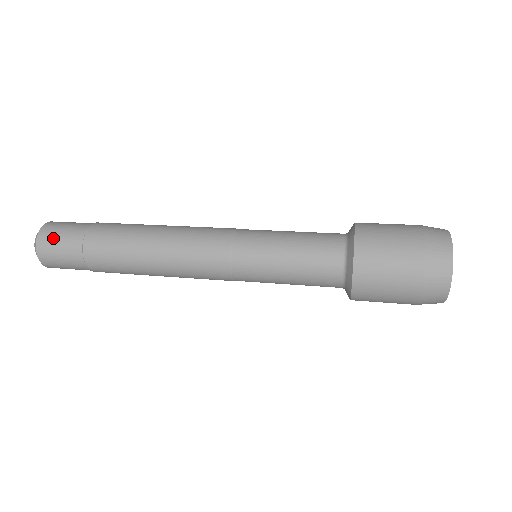
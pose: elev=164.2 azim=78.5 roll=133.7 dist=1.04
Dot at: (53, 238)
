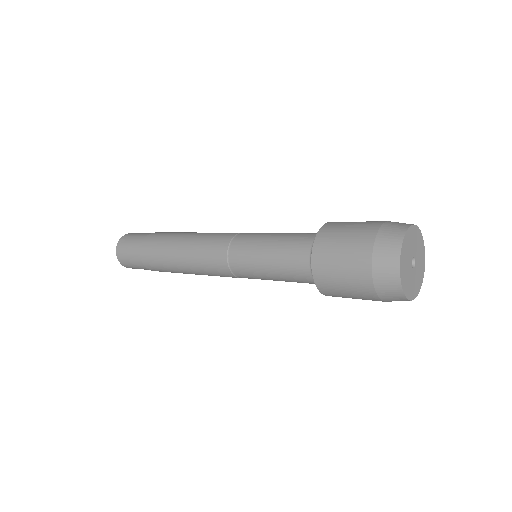
Dot at: (134, 234)
